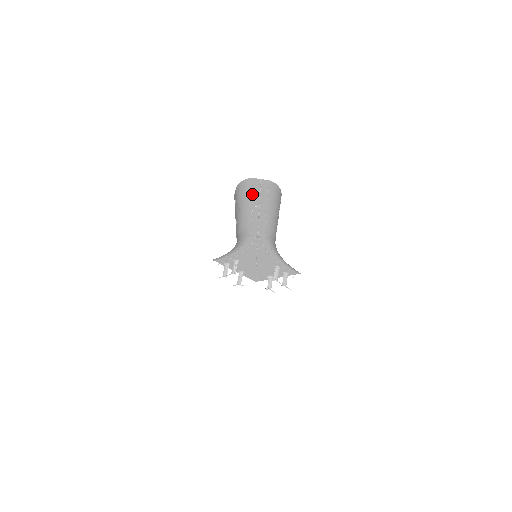
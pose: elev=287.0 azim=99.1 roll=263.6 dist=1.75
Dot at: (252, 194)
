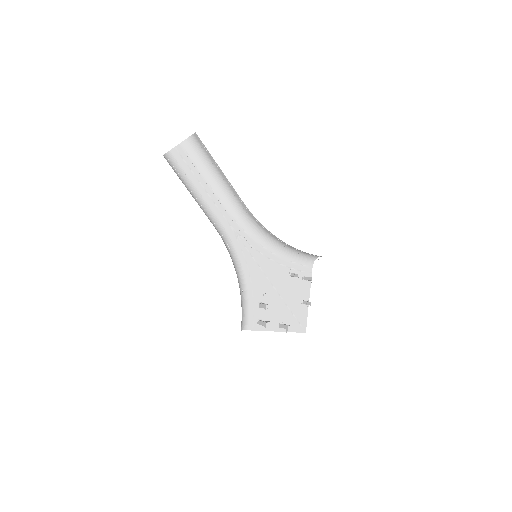
Dot at: (184, 173)
